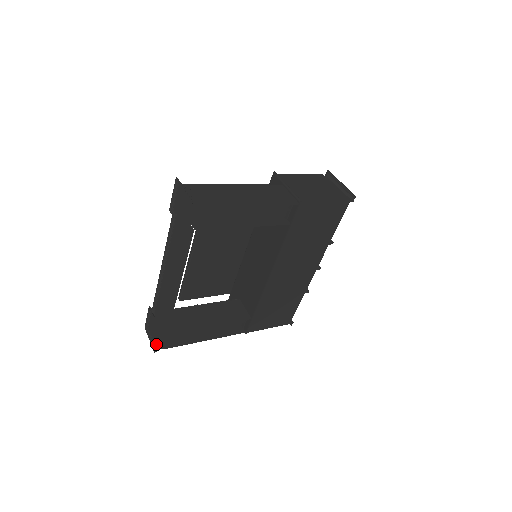
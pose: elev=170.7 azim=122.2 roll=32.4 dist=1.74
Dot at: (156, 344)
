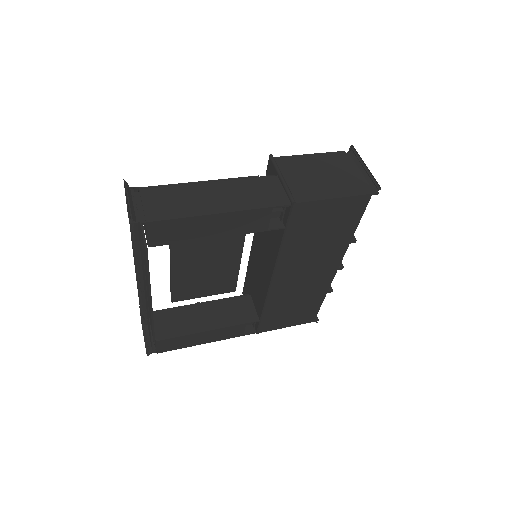
Dot at: (149, 347)
